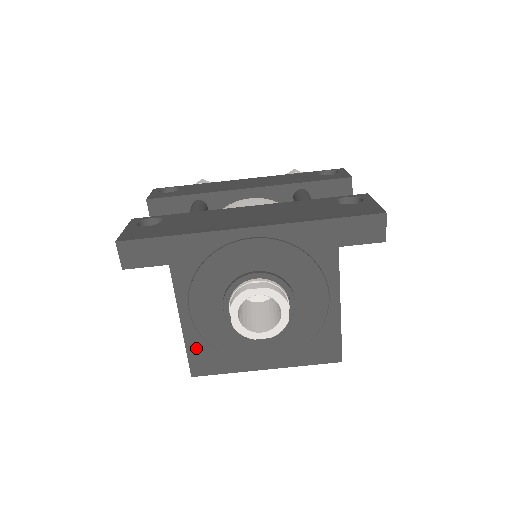
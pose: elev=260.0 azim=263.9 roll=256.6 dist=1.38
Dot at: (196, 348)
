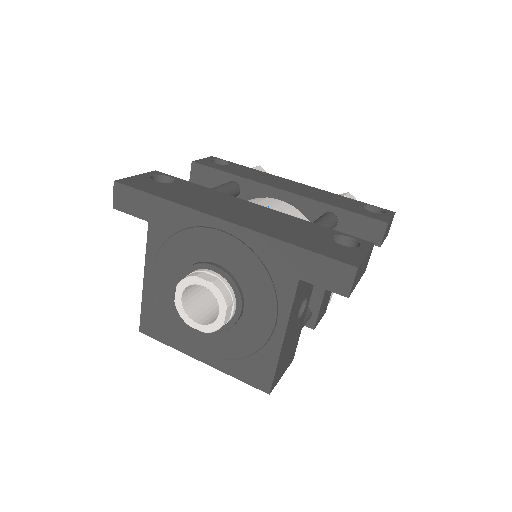
Dot at: (149, 308)
